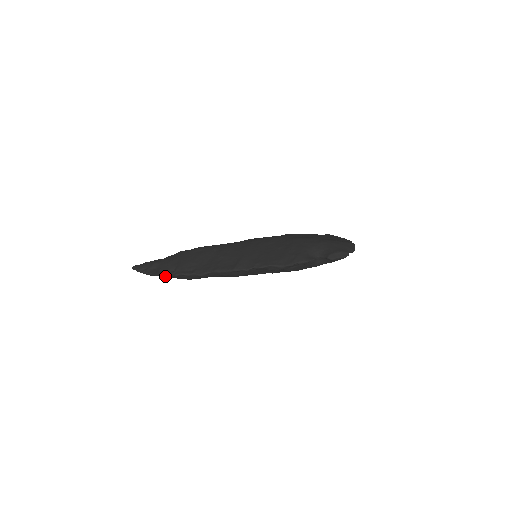
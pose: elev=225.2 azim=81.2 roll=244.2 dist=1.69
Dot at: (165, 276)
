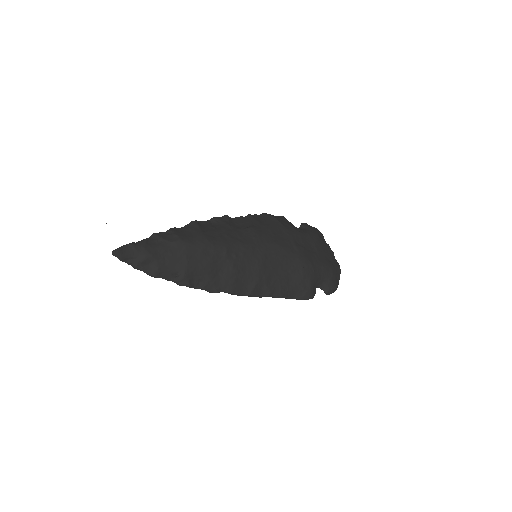
Dot at: occluded
